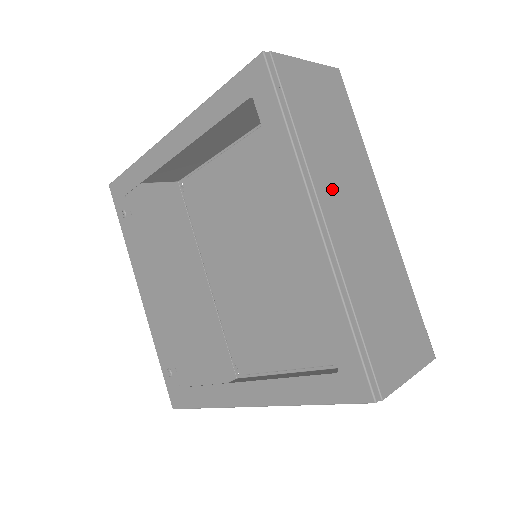
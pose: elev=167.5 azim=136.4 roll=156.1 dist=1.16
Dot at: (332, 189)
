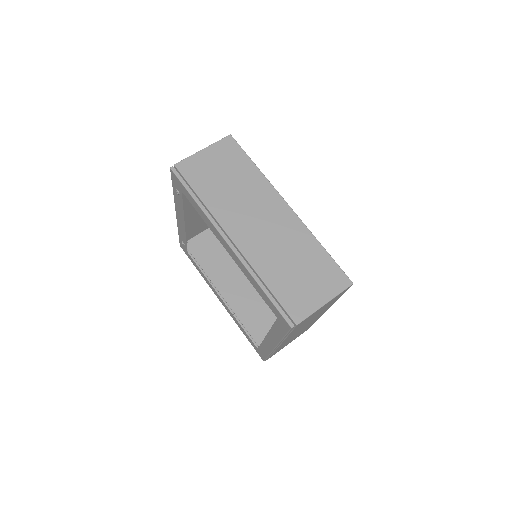
Dot at: occluded
